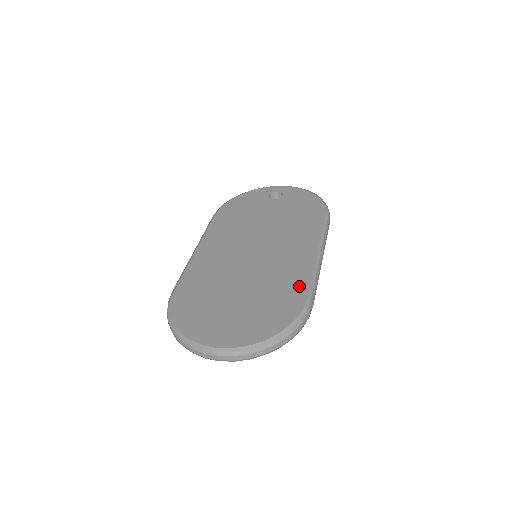
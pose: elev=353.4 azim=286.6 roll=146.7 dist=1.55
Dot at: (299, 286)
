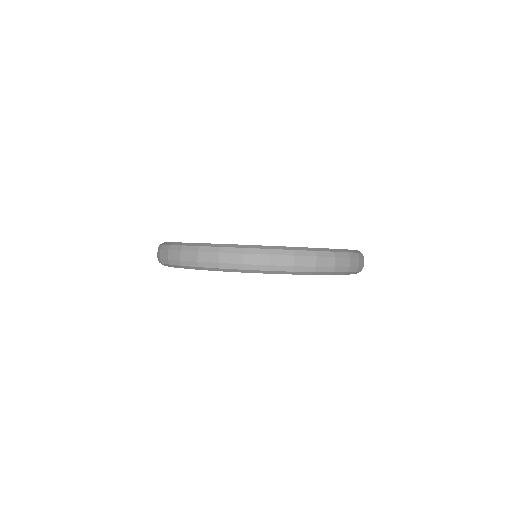
Dot at: occluded
